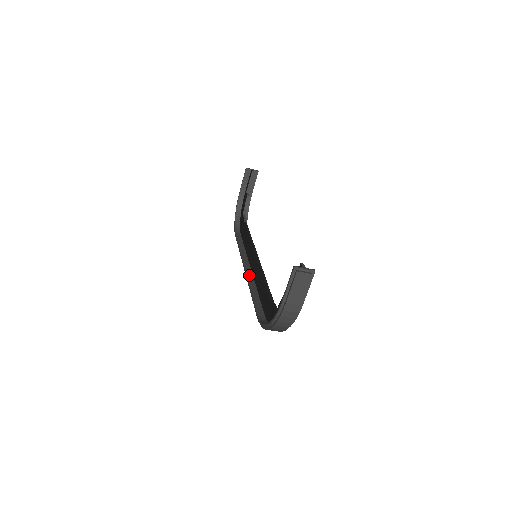
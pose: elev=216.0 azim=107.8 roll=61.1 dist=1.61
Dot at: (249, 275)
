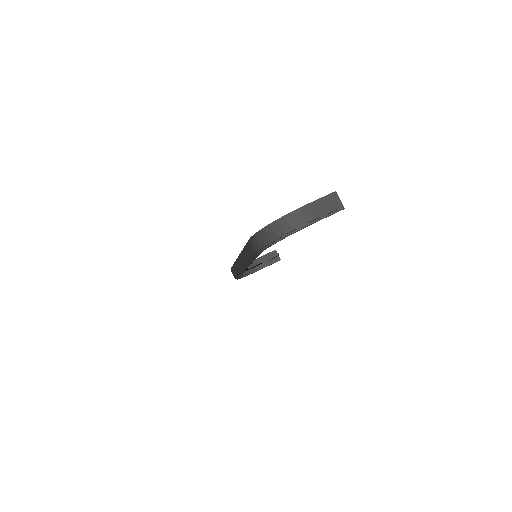
Dot at: occluded
